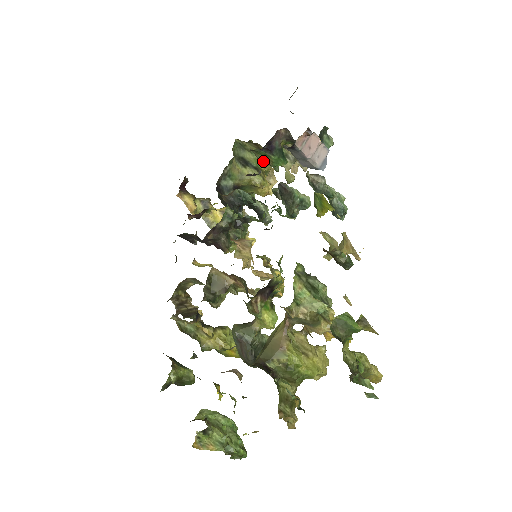
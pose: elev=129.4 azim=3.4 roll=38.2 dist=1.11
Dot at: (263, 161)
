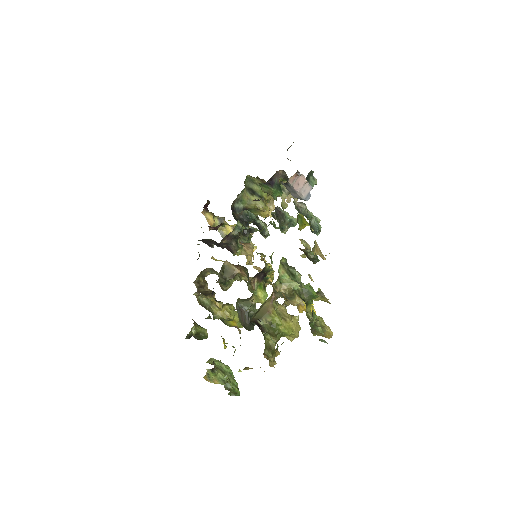
Dot at: (266, 192)
